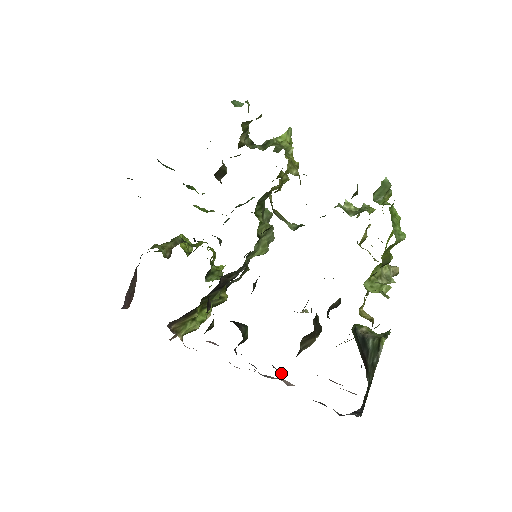
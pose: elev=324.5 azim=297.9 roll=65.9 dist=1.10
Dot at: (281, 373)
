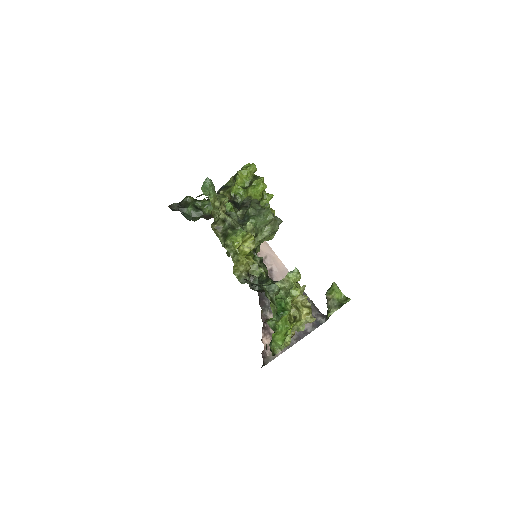
Dot at: (267, 315)
